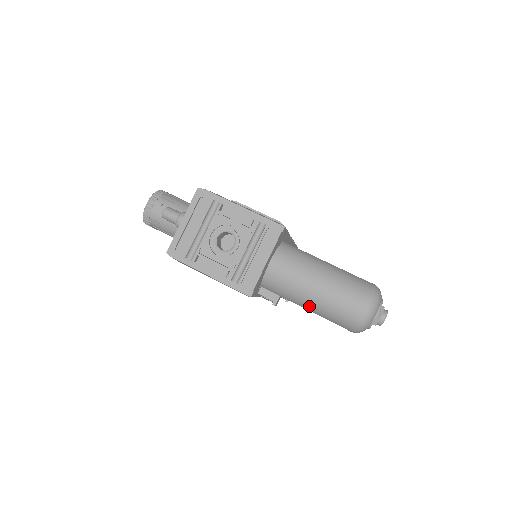
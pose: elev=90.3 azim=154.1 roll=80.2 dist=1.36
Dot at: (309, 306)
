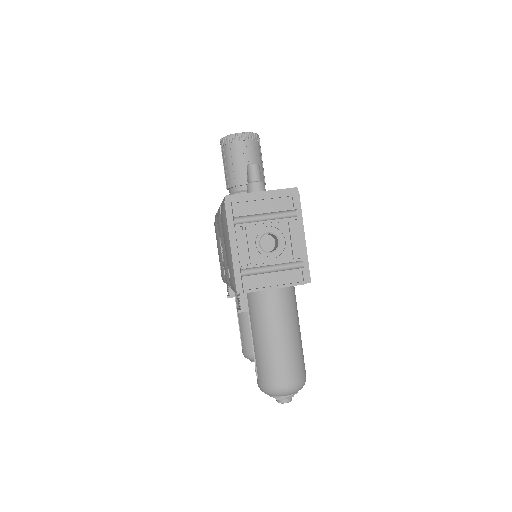
Dot at: (258, 341)
